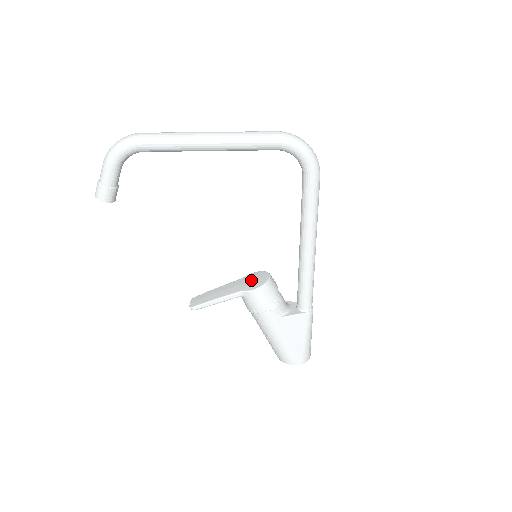
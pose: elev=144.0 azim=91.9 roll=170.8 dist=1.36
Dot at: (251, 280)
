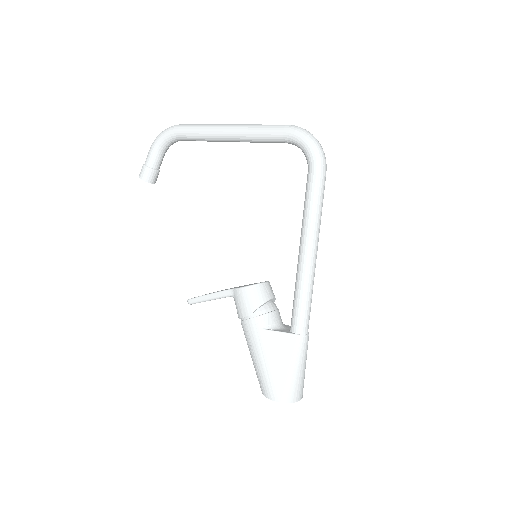
Dot at: (249, 284)
